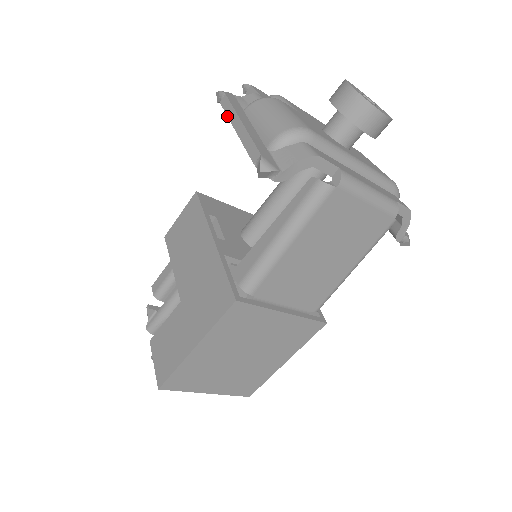
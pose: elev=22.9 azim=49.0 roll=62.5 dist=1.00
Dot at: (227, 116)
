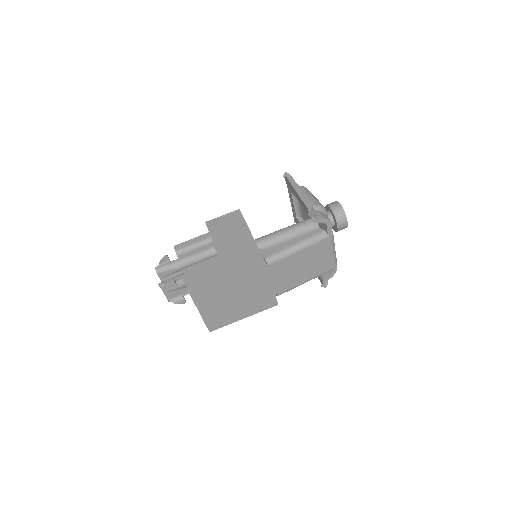
Dot at: (292, 185)
